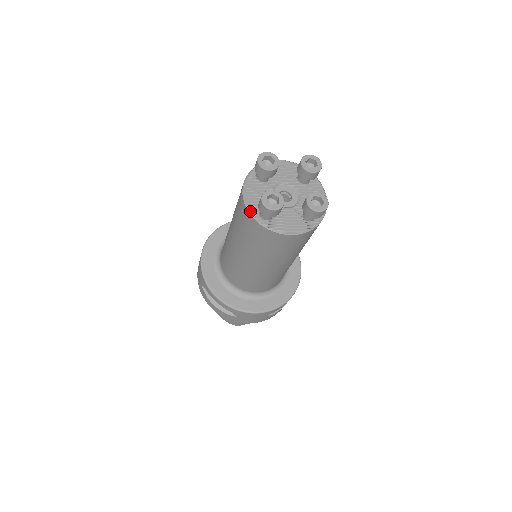
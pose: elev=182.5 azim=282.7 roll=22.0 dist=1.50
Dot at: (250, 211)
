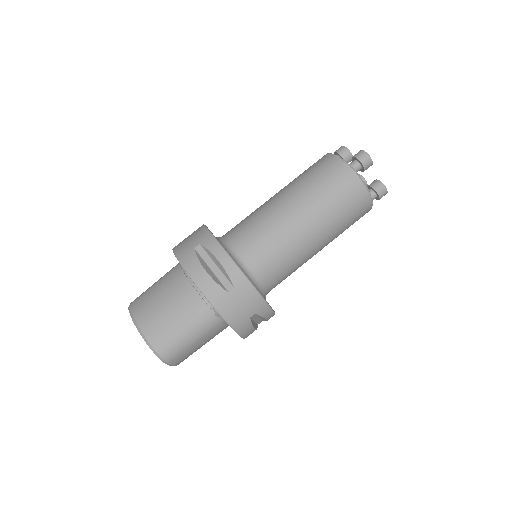
Dot at: (342, 159)
